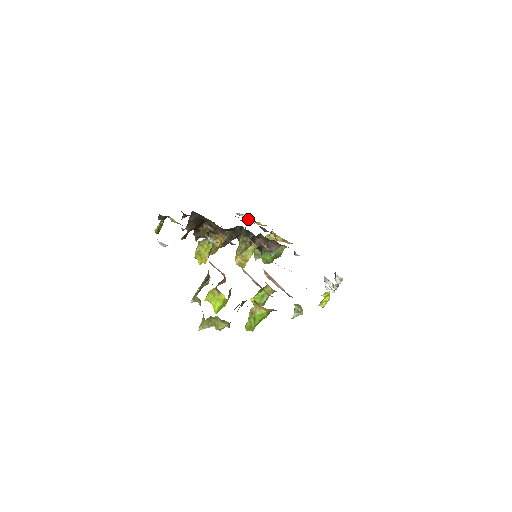
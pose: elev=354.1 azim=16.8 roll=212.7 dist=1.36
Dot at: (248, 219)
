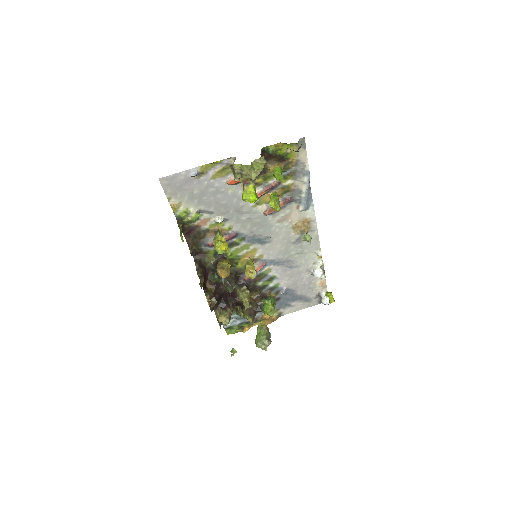
Dot at: (235, 323)
